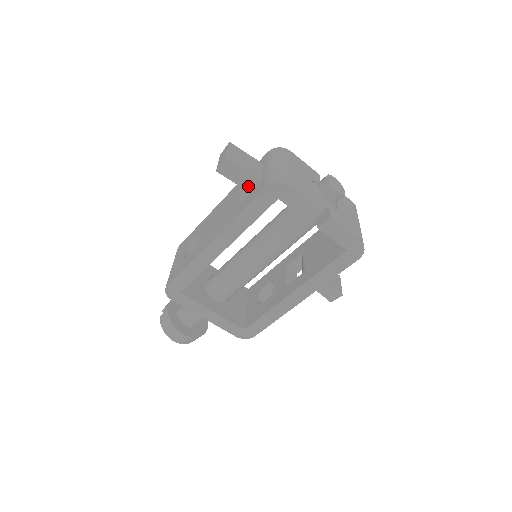
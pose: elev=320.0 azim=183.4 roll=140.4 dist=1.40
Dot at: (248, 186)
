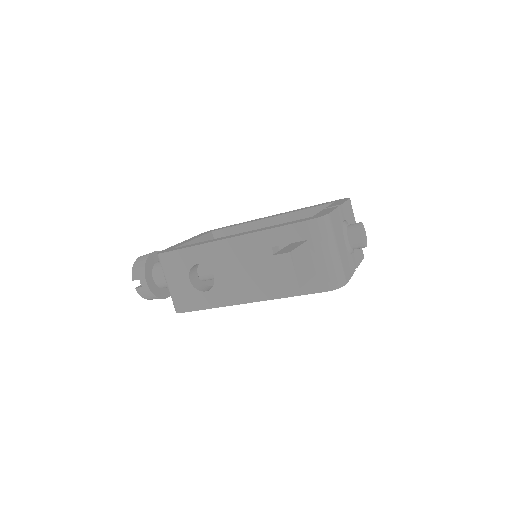
Dot at: occluded
